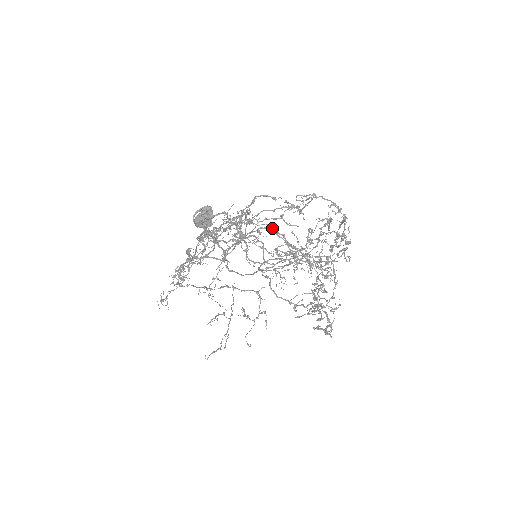
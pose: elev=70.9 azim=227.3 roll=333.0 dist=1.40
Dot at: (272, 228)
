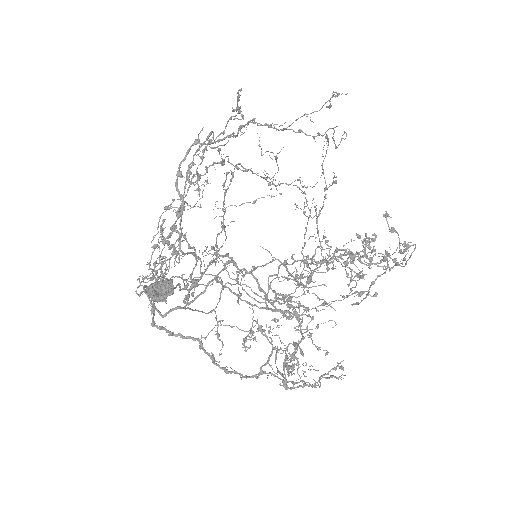
Dot at: (264, 125)
